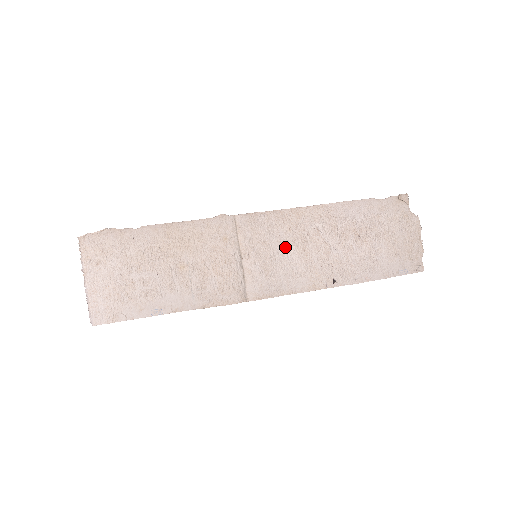
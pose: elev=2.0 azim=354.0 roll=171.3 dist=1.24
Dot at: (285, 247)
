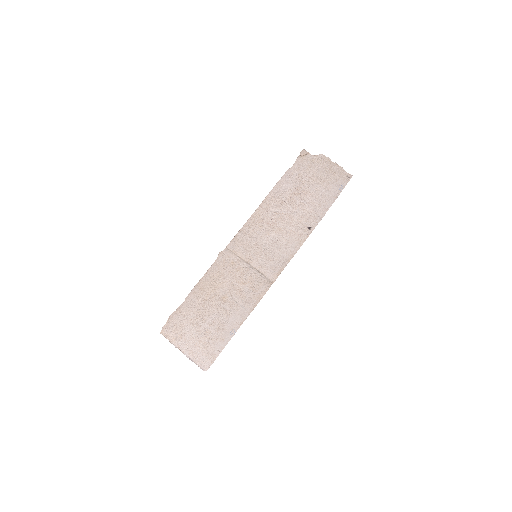
Dot at: (267, 237)
